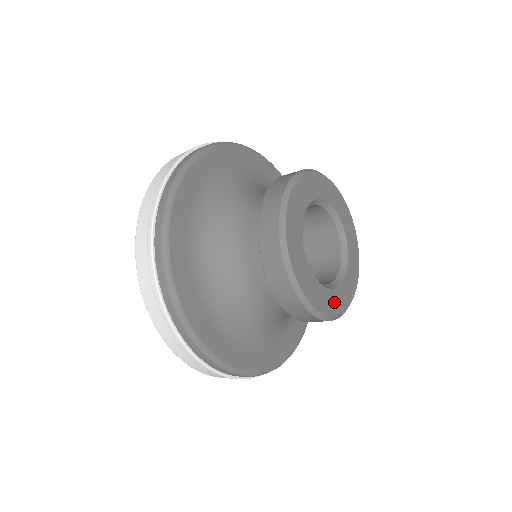
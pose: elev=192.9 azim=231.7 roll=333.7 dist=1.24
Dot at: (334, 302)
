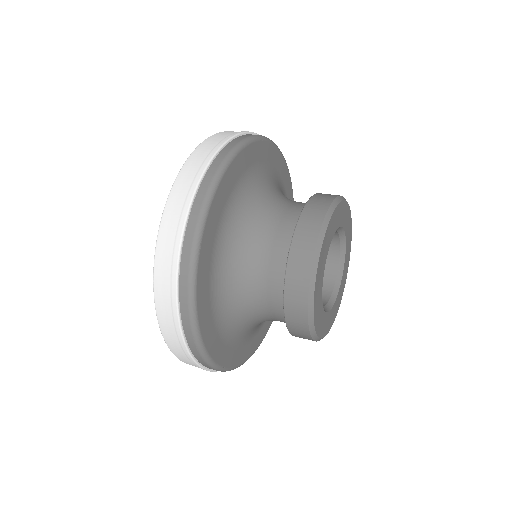
Dot at: (335, 310)
